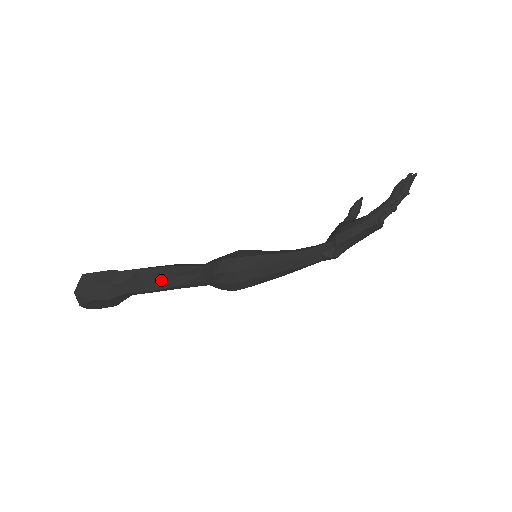
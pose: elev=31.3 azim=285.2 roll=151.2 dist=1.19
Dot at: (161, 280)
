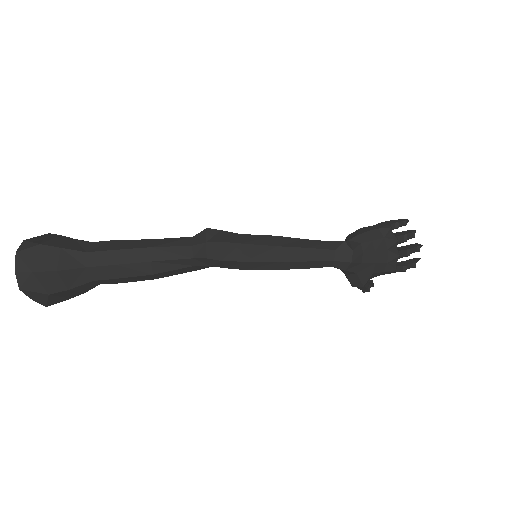
Dot at: (139, 242)
